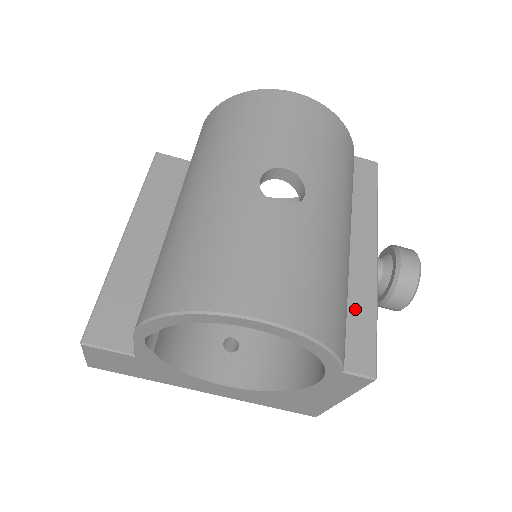
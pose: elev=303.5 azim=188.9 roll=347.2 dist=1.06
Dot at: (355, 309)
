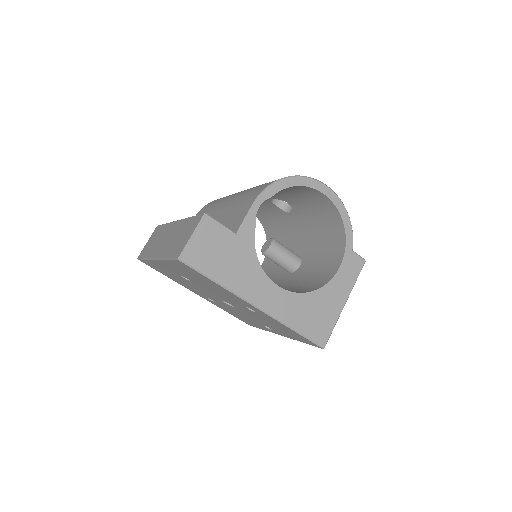
Dot at: occluded
